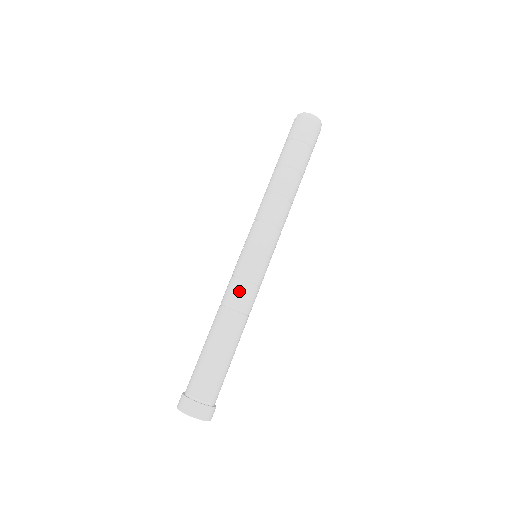
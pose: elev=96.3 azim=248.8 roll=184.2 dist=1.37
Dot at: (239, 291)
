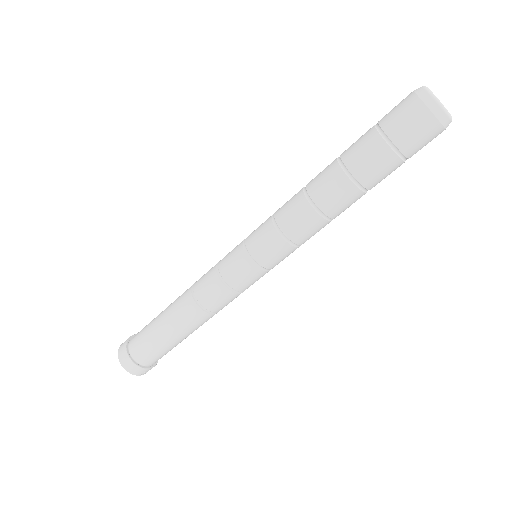
Dot at: (207, 283)
